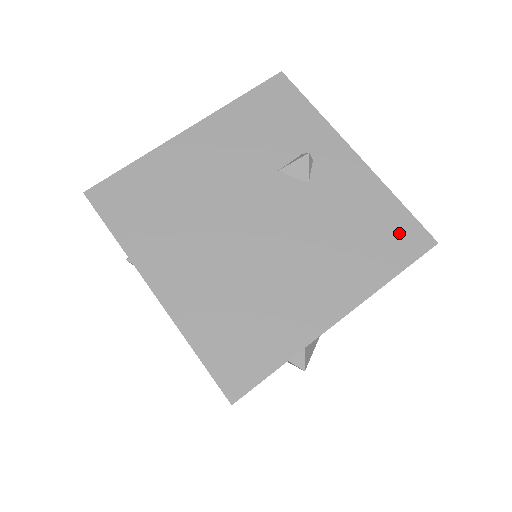
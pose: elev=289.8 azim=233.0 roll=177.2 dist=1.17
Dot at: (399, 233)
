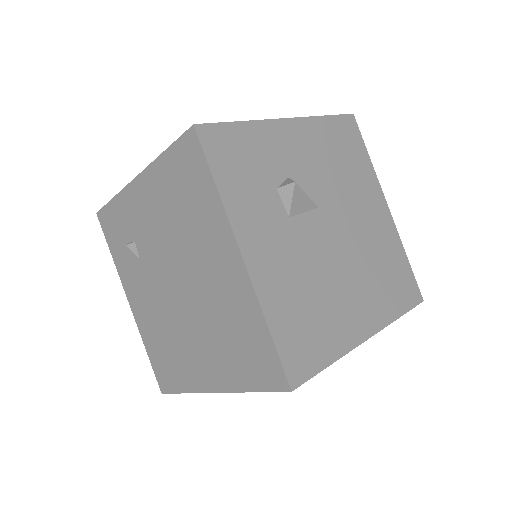
Dot at: occluded
